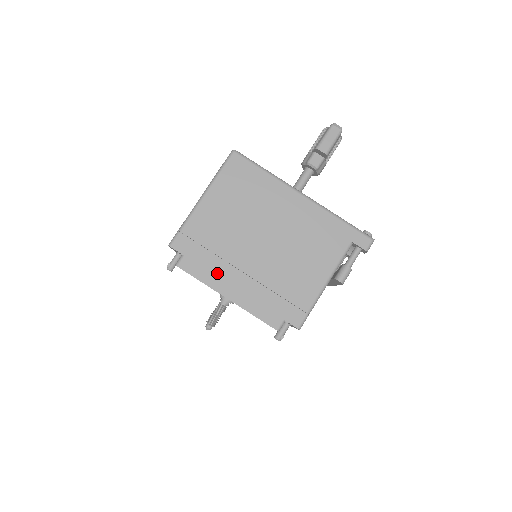
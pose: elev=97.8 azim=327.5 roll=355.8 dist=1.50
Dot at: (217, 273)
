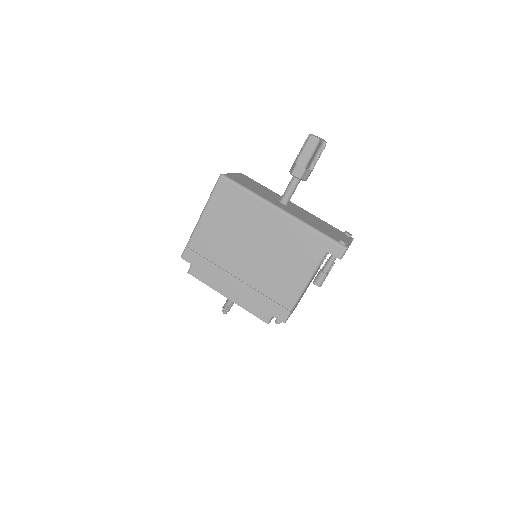
Dot at: (217, 278)
